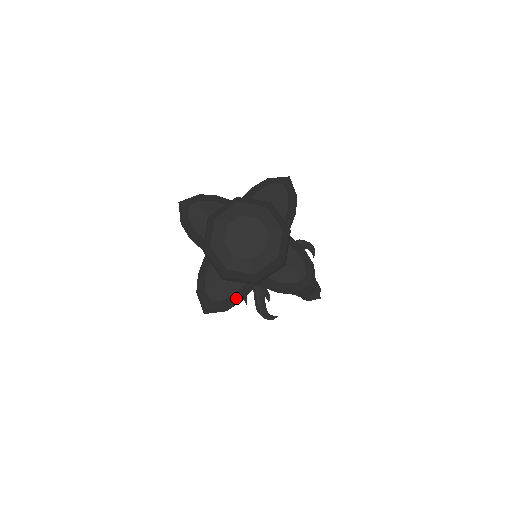
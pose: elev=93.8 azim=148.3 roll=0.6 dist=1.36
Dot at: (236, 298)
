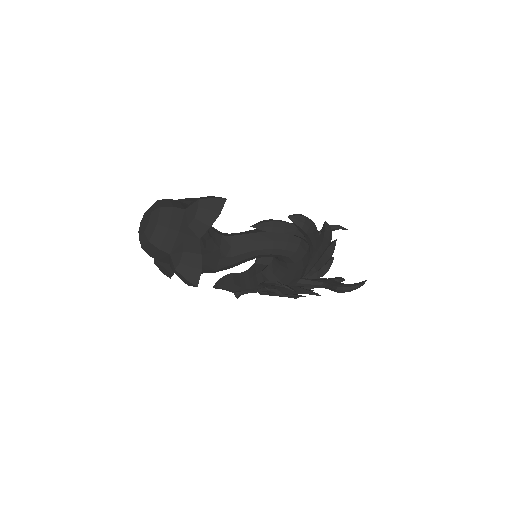
Dot at: (190, 254)
